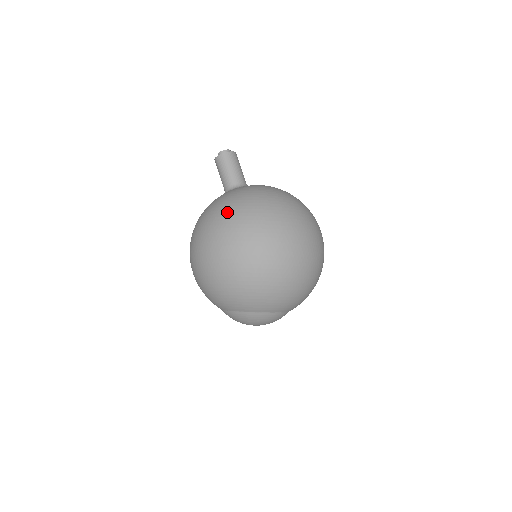
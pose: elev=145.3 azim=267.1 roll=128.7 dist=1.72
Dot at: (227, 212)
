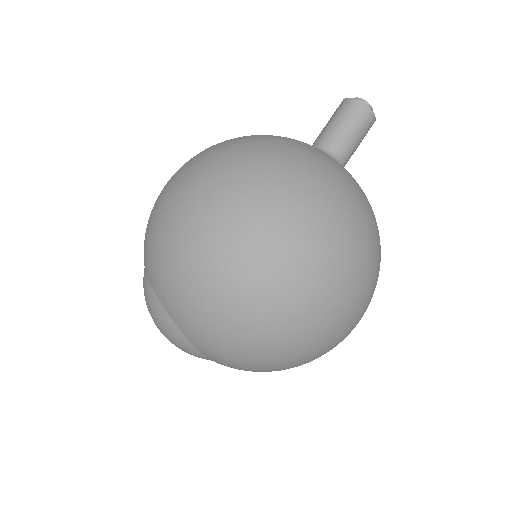
Dot at: (281, 158)
